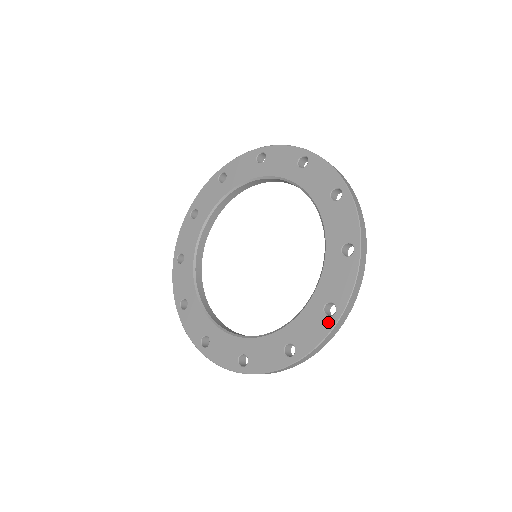
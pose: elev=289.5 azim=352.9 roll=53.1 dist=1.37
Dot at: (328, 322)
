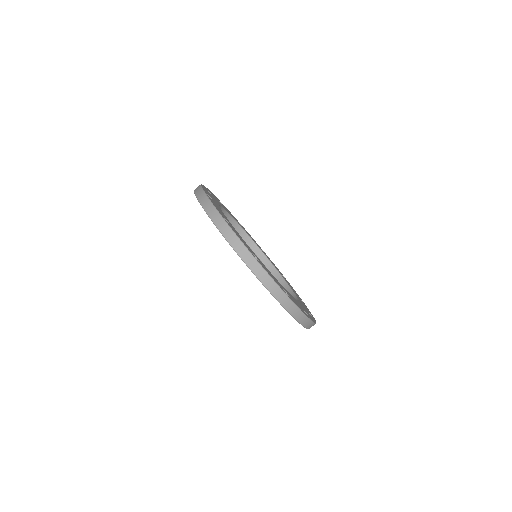
Dot at: occluded
